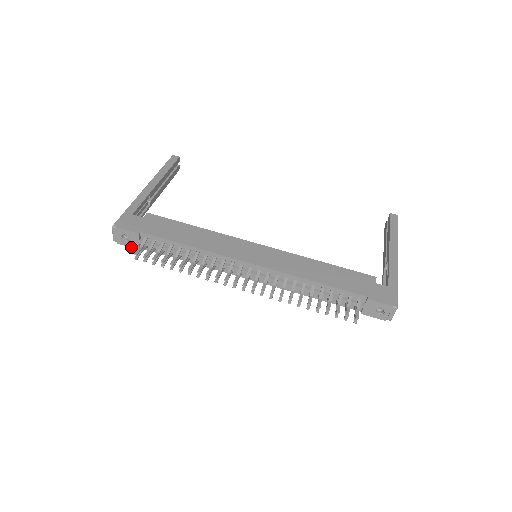
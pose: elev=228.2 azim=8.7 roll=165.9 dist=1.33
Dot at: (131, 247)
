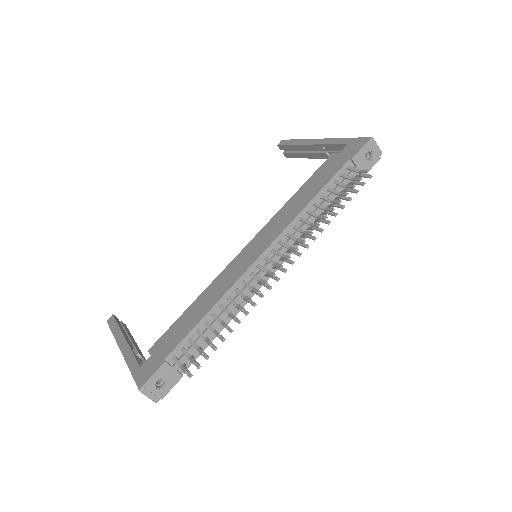
Dot at: occluded
